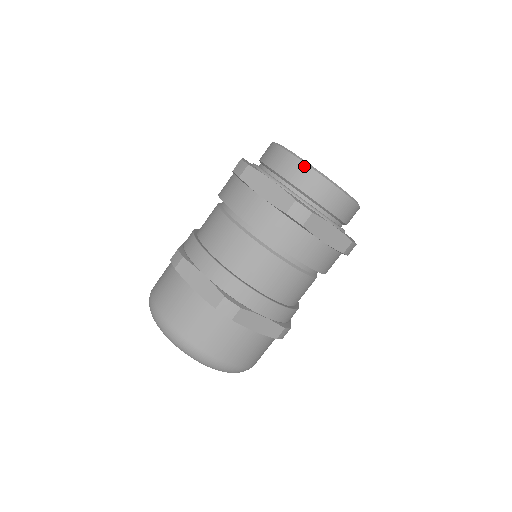
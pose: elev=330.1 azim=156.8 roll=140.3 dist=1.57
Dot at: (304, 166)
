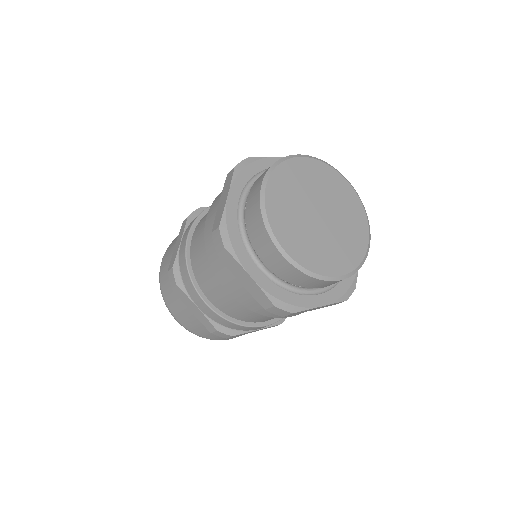
Dot at: (288, 264)
